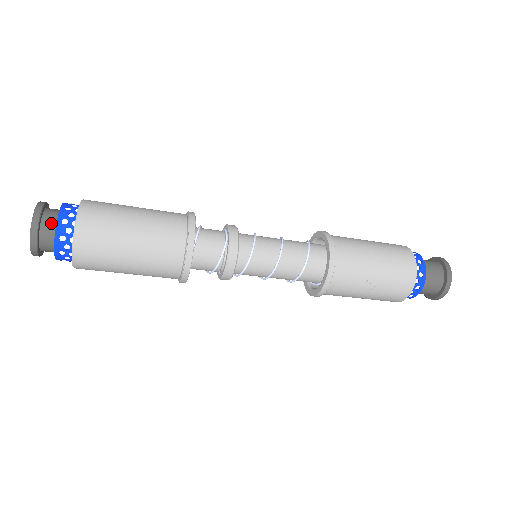
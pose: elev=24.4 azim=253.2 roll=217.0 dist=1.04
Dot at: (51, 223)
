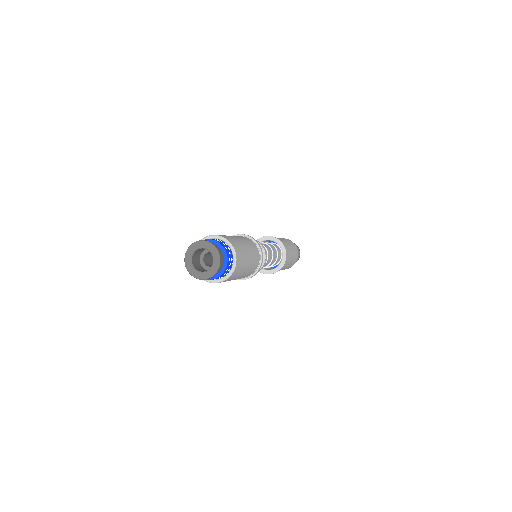
Dot at: occluded
